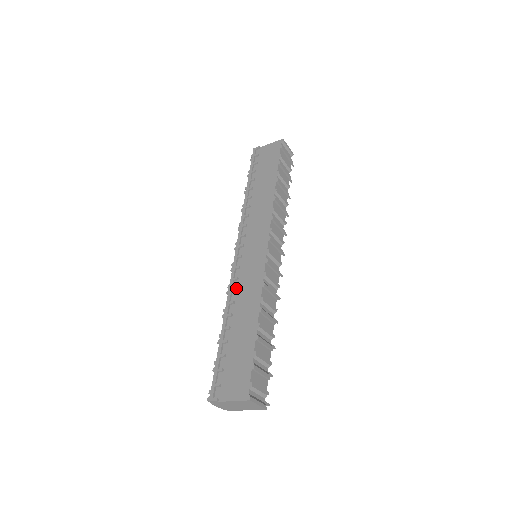
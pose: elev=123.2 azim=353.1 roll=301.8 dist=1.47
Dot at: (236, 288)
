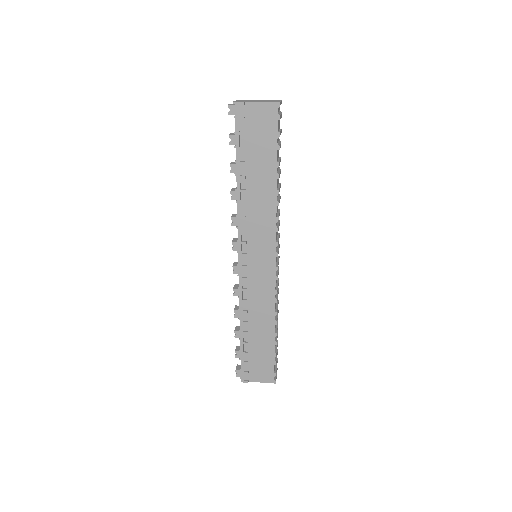
Dot at: (246, 298)
